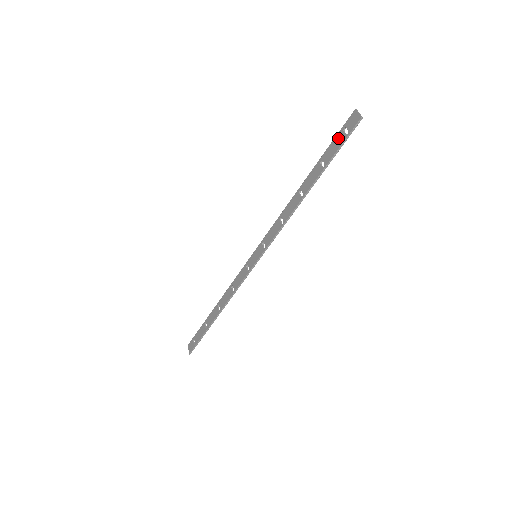
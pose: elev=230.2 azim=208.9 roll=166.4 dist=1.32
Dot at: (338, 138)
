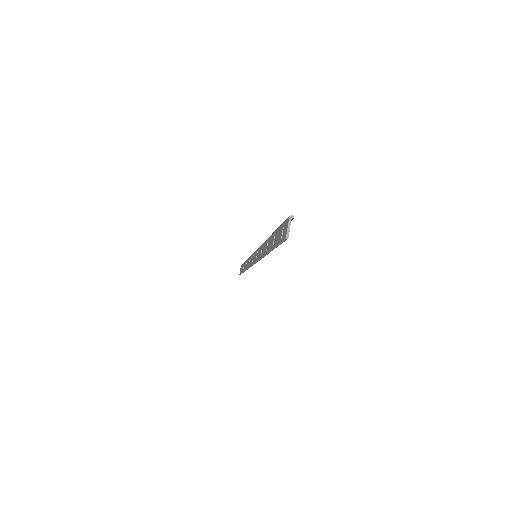
Dot at: (280, 231)
